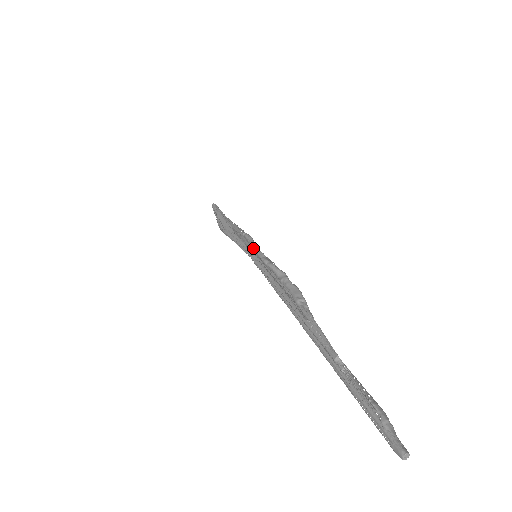
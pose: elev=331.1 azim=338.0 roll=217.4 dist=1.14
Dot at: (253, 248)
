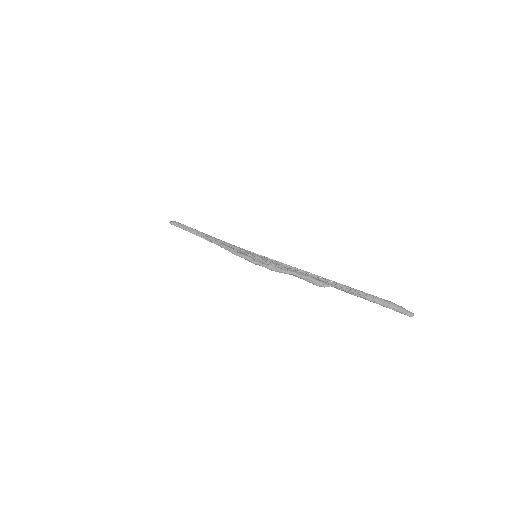
Dot at: (257, 264)
